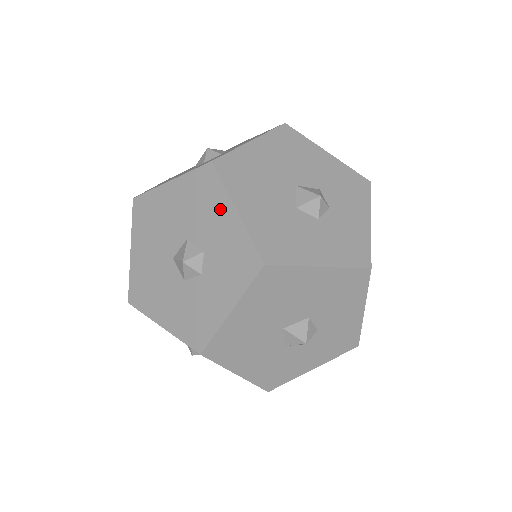
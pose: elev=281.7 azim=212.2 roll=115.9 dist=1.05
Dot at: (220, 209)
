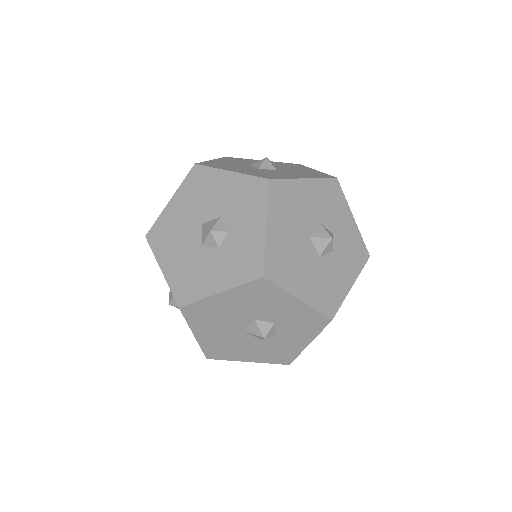
Dot at: occluded
